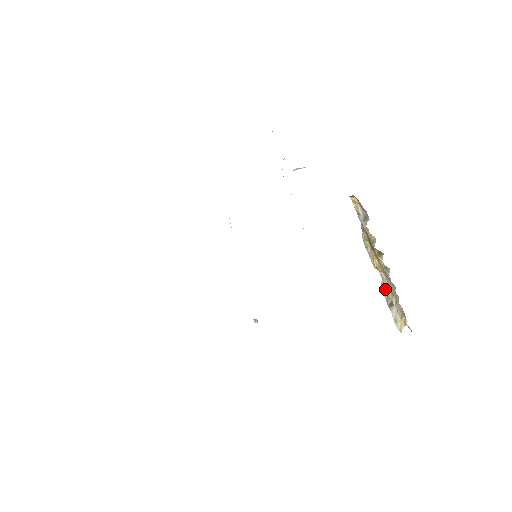
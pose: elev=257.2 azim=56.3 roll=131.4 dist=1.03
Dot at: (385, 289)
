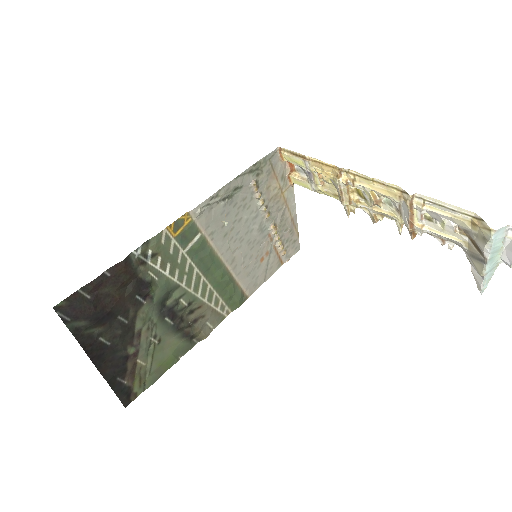
Dot at: (476, 264)
